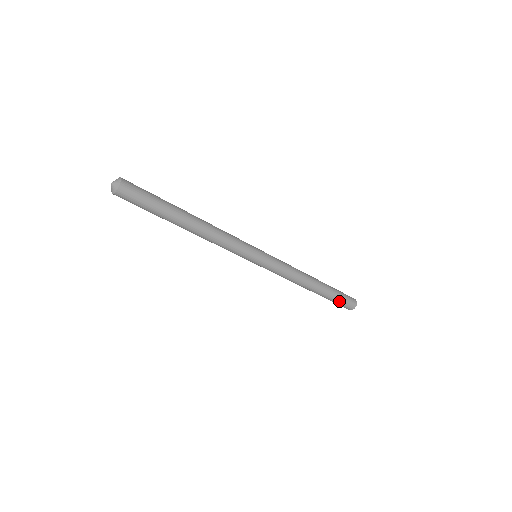
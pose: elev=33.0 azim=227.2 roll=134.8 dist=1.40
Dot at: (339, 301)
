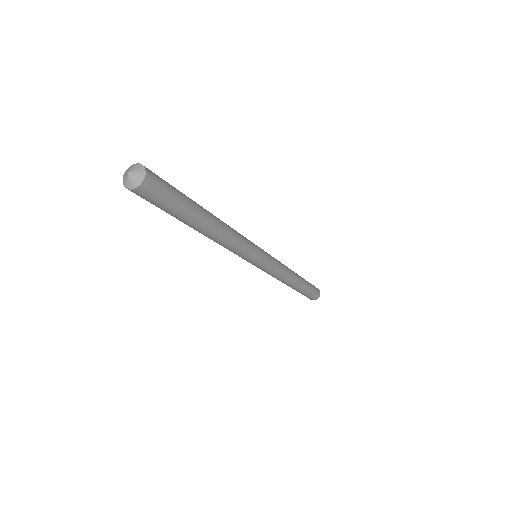
Dot at: (310, 293)
